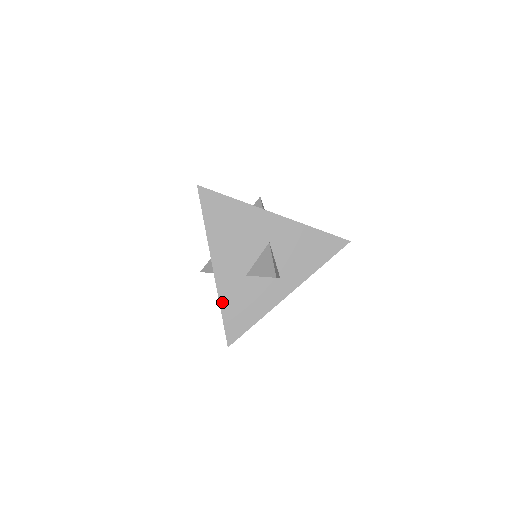
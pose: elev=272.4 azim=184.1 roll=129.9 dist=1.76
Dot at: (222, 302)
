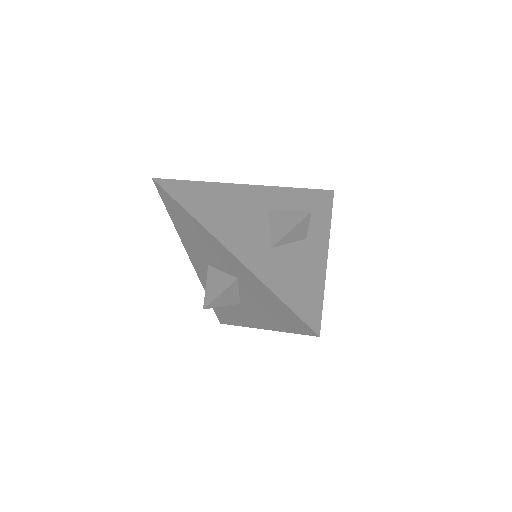
Dot at: (269, 285)
